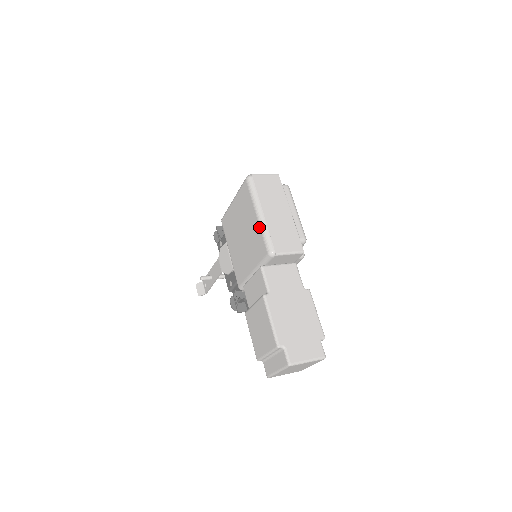
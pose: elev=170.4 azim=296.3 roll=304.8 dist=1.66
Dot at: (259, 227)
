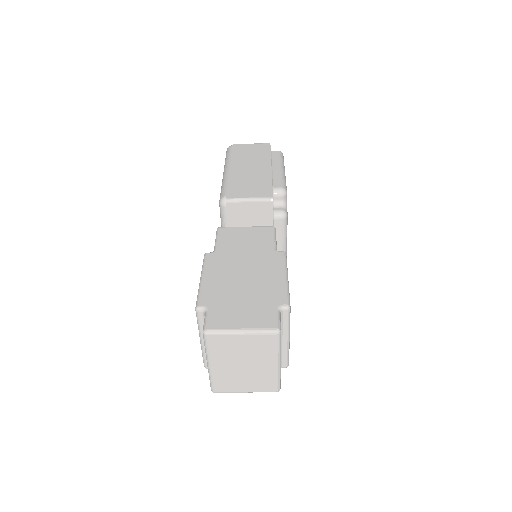
Dot at: occluded
